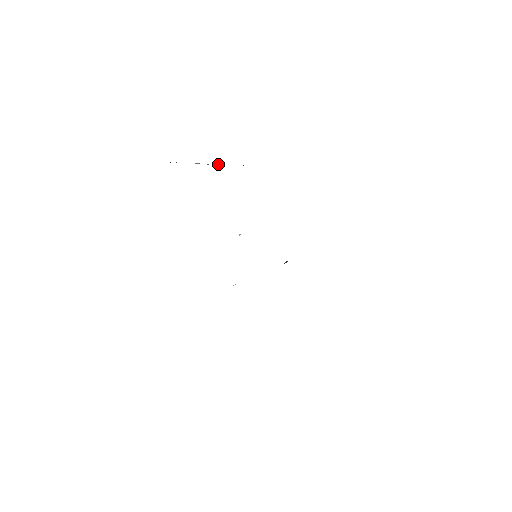
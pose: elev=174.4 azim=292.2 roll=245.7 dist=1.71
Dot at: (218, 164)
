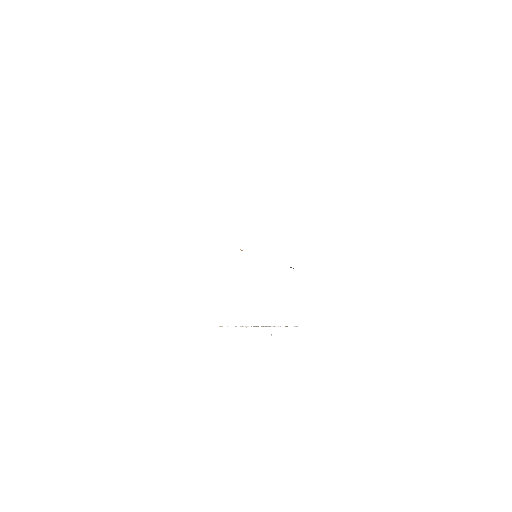
Dot at: (268, 326)
